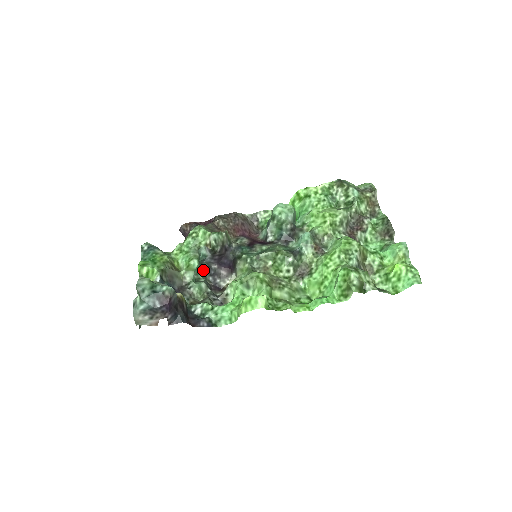
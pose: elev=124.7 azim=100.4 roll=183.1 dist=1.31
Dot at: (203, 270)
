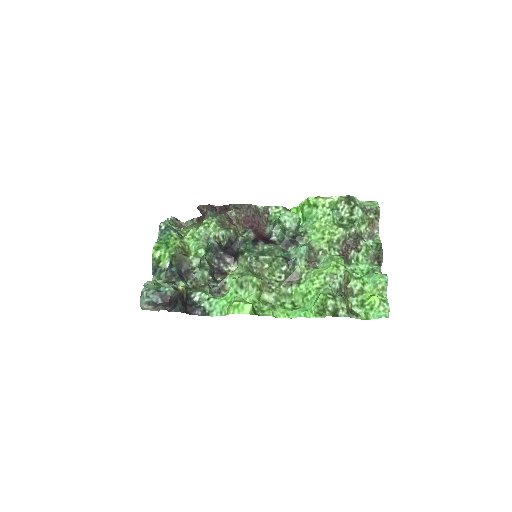
Dot at: (210, 253)
